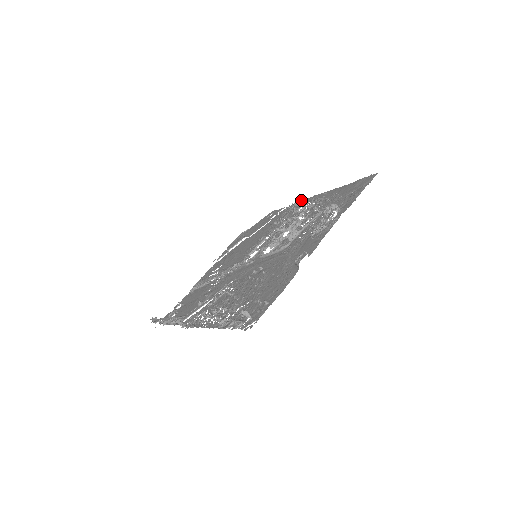
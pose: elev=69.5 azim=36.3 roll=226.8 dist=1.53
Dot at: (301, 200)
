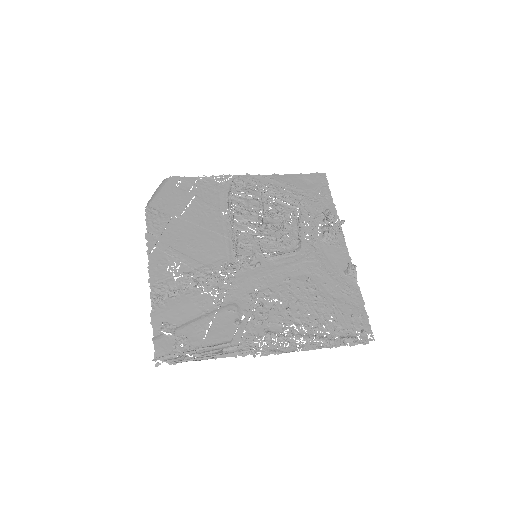
Dot at: (230, 176)
